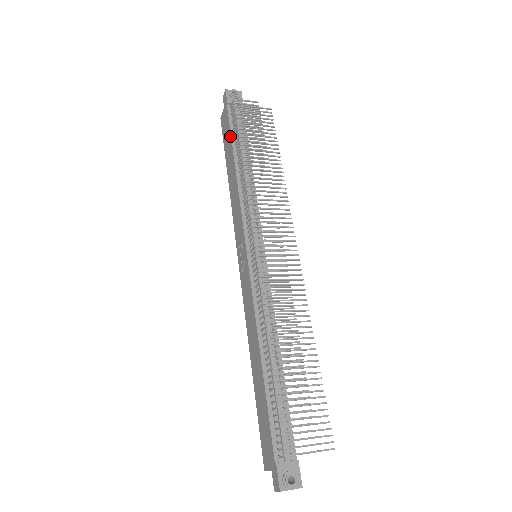
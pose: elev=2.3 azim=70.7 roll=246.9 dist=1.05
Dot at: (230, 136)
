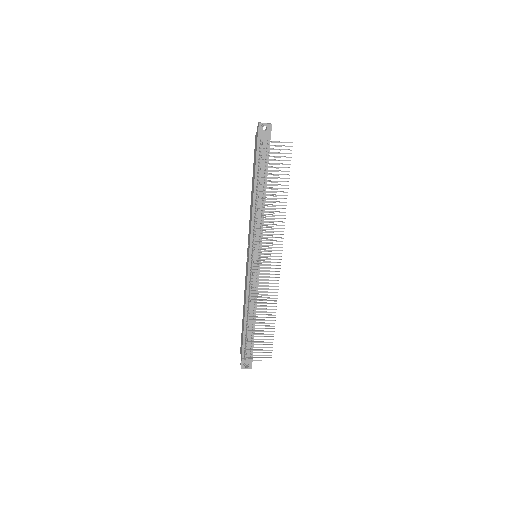
Dot at: (255, 168)
